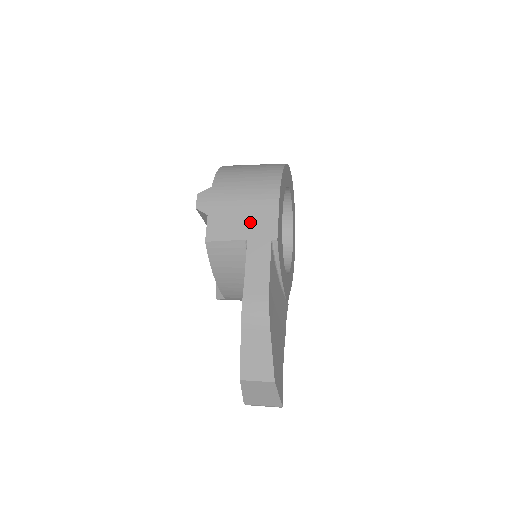
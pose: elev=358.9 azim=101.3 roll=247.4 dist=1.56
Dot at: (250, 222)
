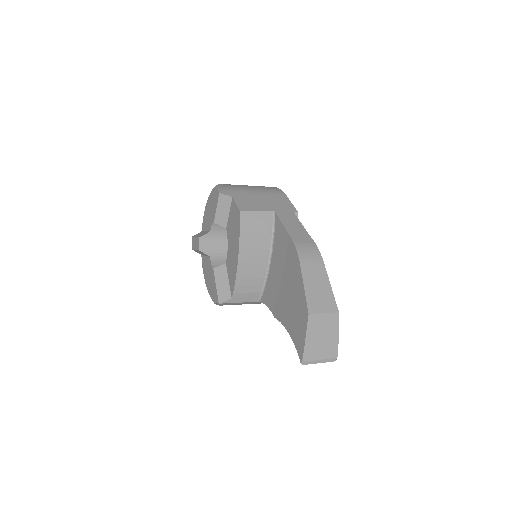
Dot at: (271, 202)
